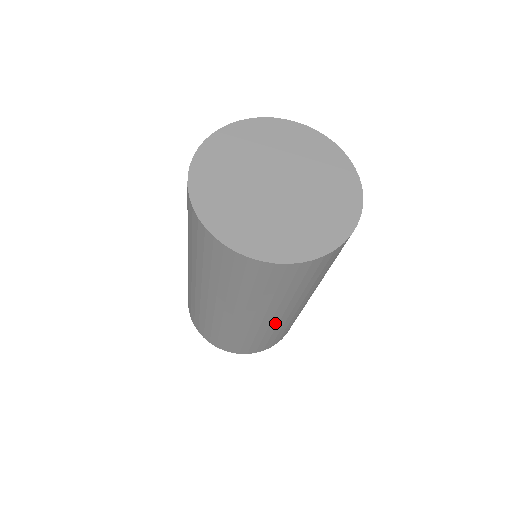
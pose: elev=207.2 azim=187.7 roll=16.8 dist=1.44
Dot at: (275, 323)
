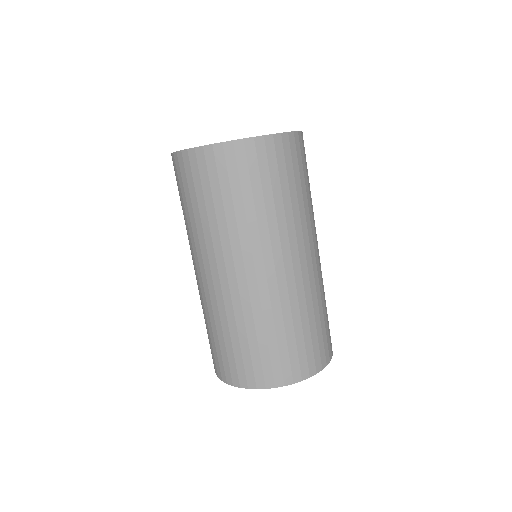
Dot at: (315, 269)
